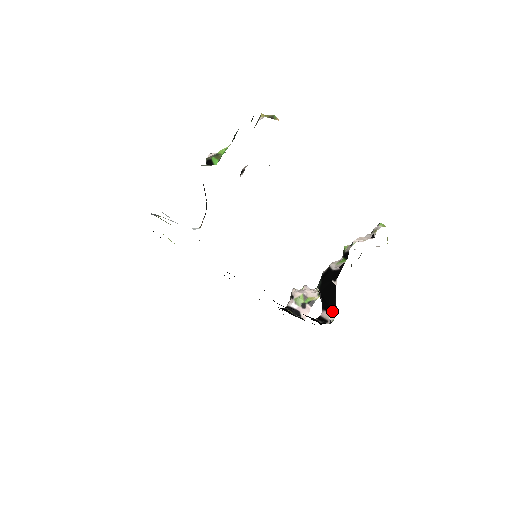
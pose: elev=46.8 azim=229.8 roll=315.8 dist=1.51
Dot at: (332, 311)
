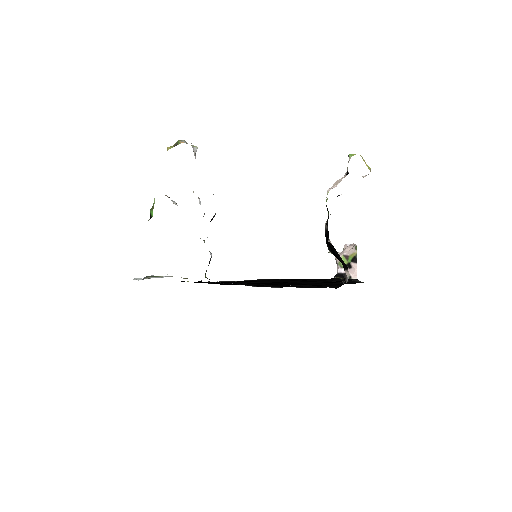
Dot at: (345, 268)
